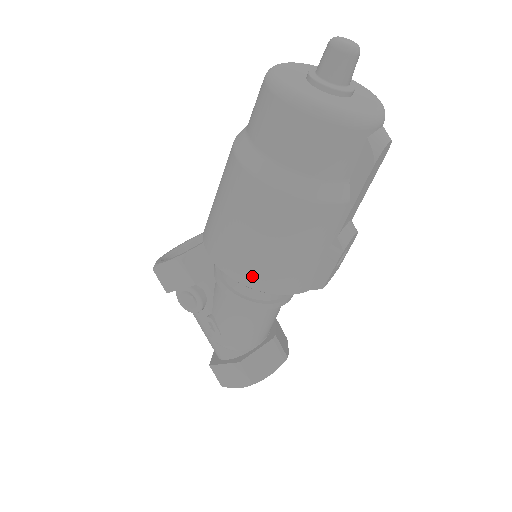
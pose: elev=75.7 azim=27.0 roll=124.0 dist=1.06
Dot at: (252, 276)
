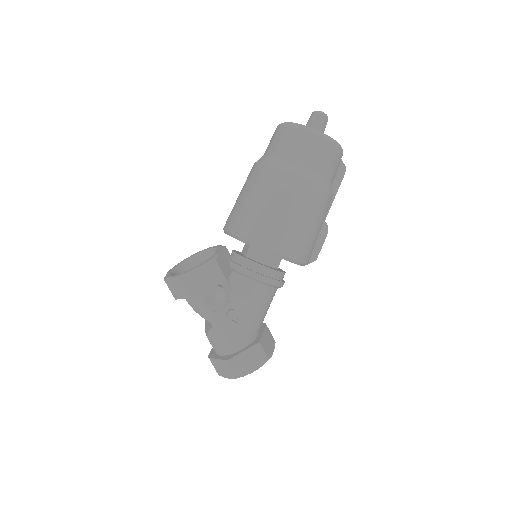
Dot at: (292, 249)
